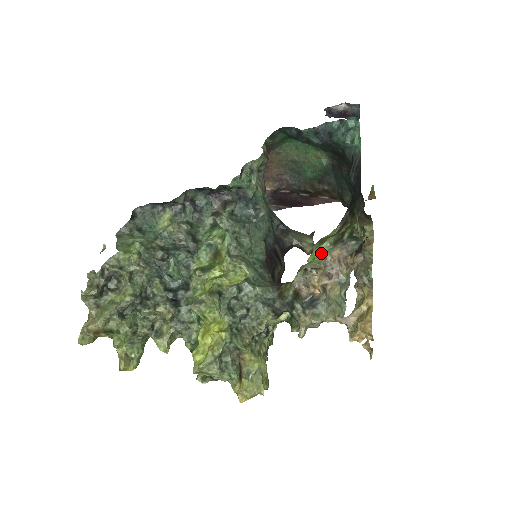
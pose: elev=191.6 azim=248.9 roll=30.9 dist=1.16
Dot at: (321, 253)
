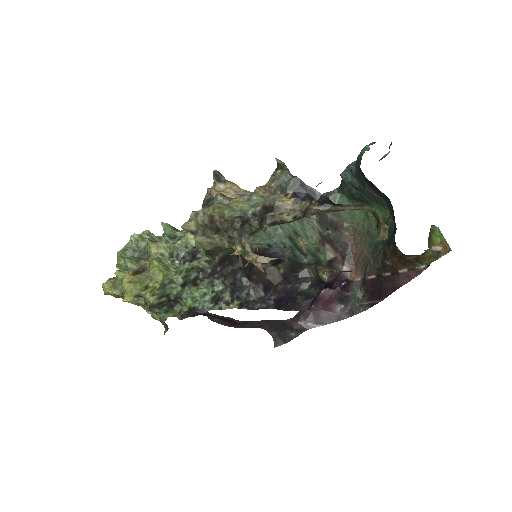
Dot at: occluded
